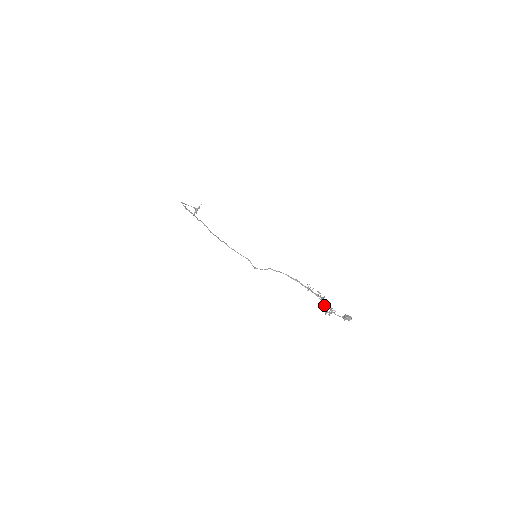
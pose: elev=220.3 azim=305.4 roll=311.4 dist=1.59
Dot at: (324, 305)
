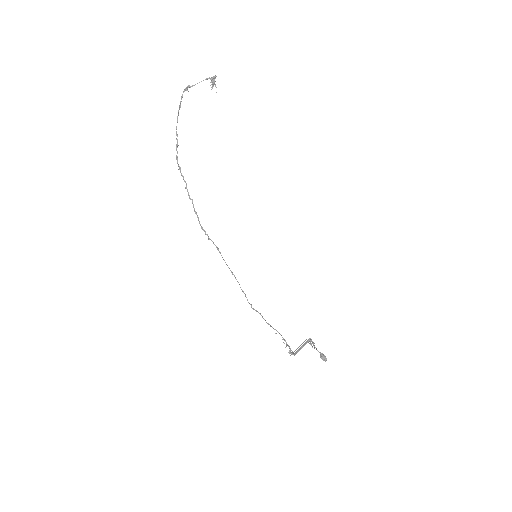
Dot at: (303, 345)
